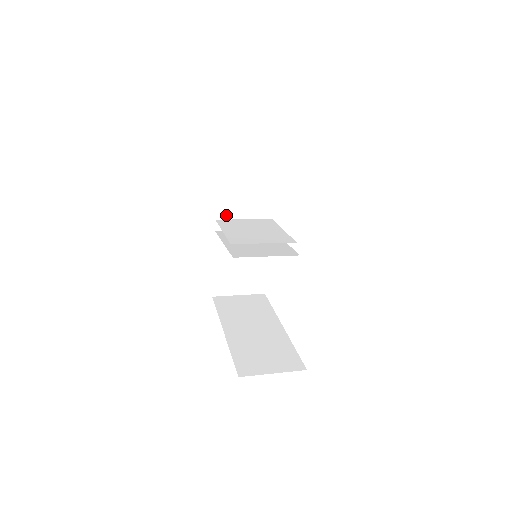
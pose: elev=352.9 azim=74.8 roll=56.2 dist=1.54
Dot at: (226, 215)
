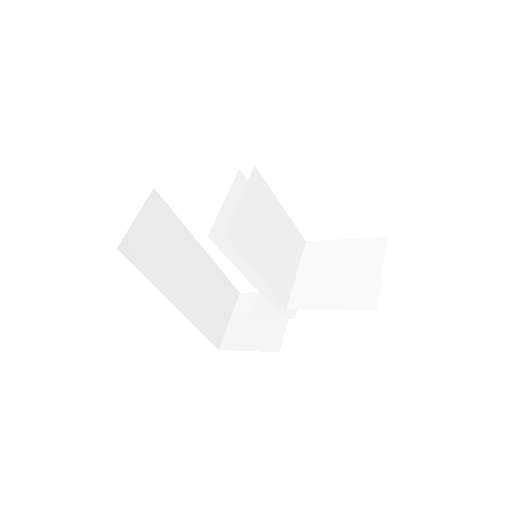
Dot at: occluded
